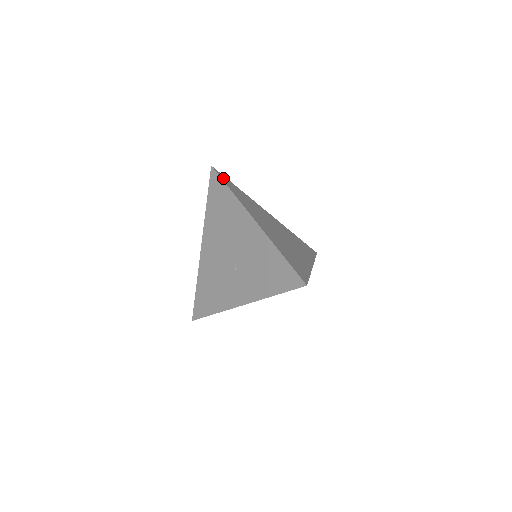
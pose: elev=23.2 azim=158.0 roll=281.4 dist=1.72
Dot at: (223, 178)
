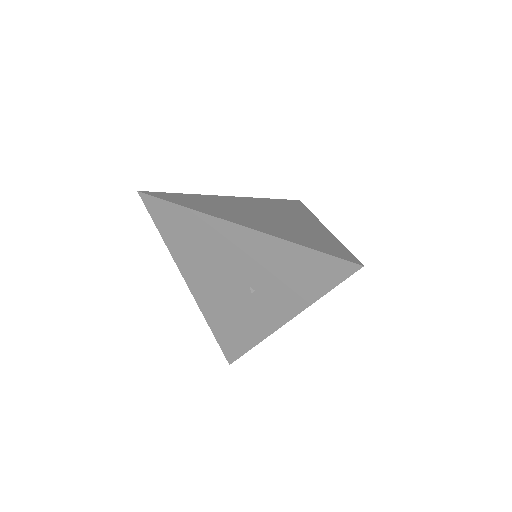
Dot at: (162, 197)
